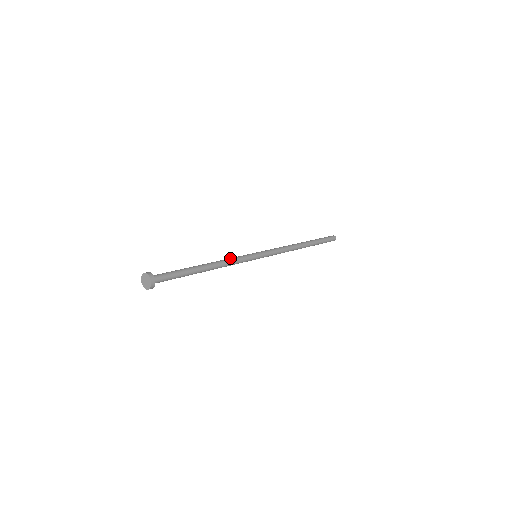
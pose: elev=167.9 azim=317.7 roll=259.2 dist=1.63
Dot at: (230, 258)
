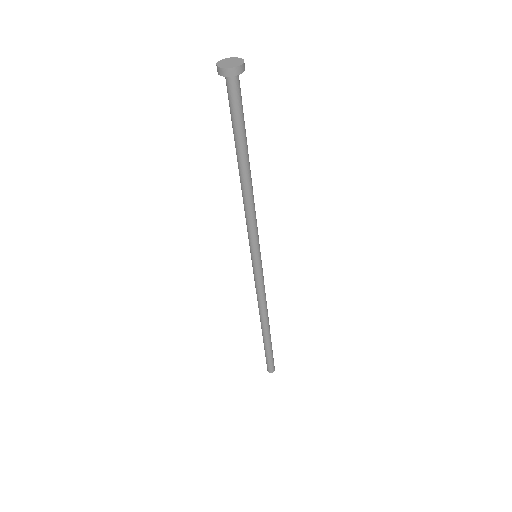
Dot at: occluded
